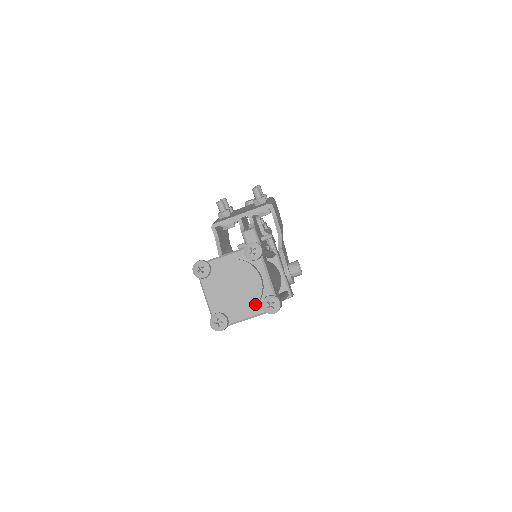
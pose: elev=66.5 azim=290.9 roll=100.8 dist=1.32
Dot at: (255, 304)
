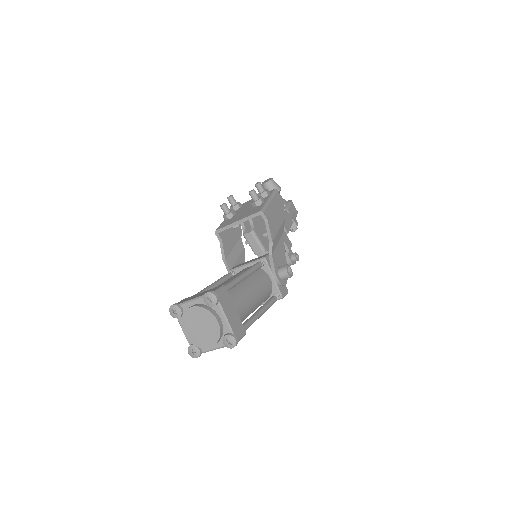
Dot at: (216, 341)
